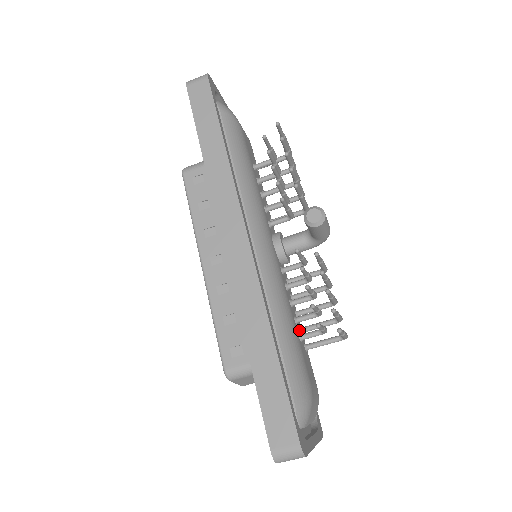
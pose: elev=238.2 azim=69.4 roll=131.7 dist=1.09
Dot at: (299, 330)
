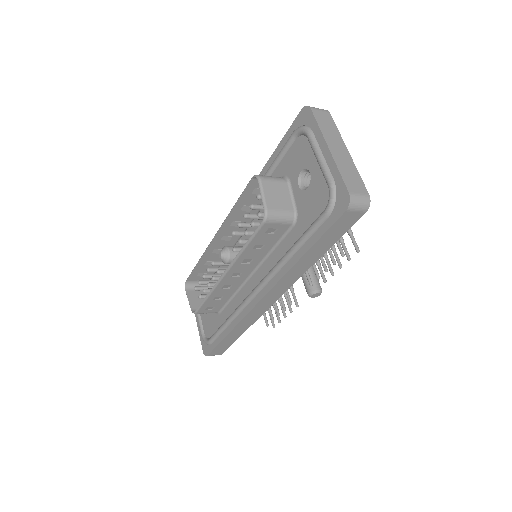
Dot at: occluded
